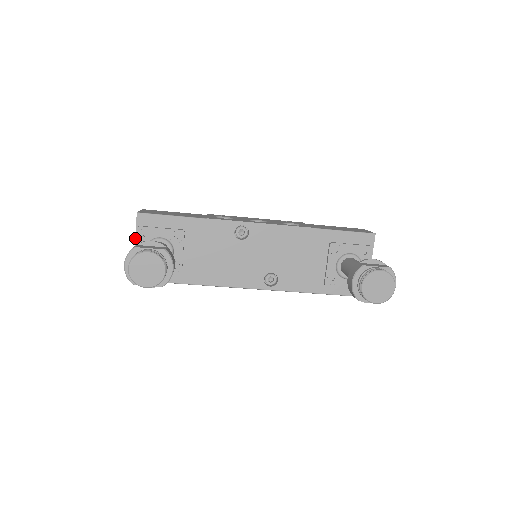
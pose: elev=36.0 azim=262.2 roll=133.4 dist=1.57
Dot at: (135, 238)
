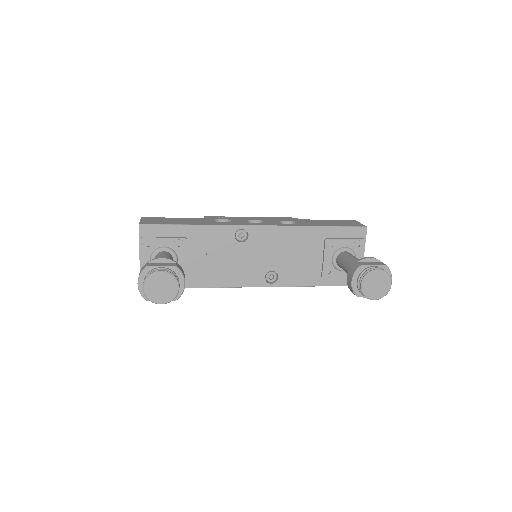
Dot at: (139, 249)
